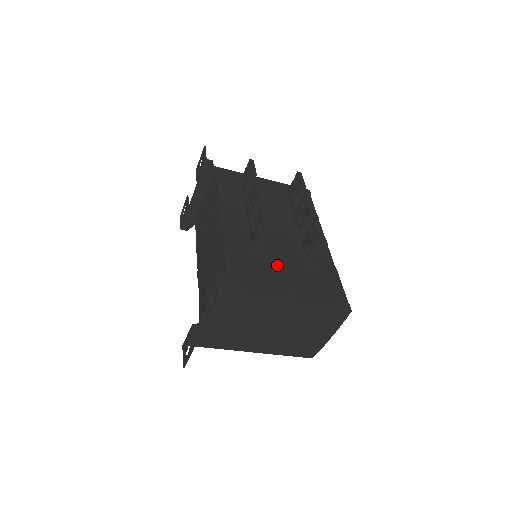
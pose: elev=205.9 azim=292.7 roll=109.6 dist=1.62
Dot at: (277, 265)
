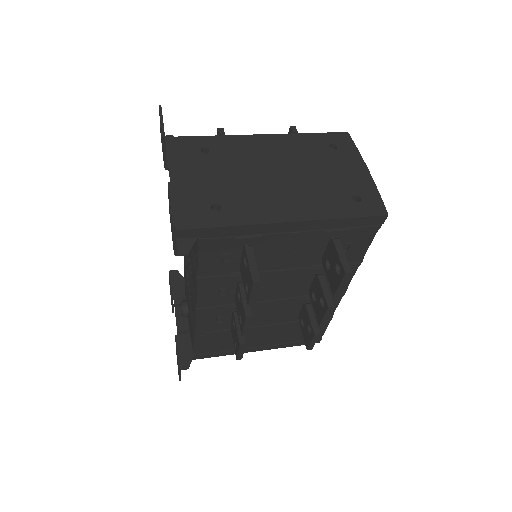
Dot at: (256, 331)
